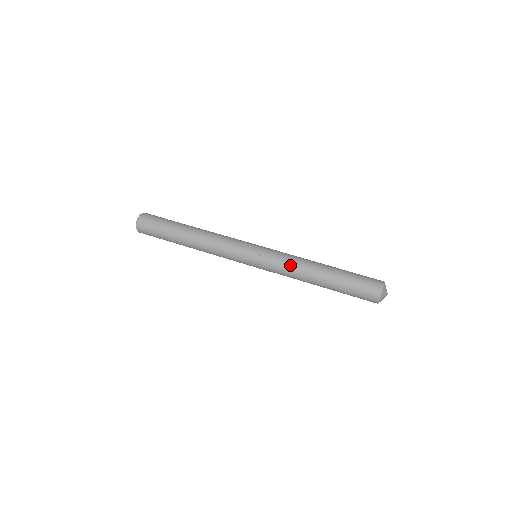
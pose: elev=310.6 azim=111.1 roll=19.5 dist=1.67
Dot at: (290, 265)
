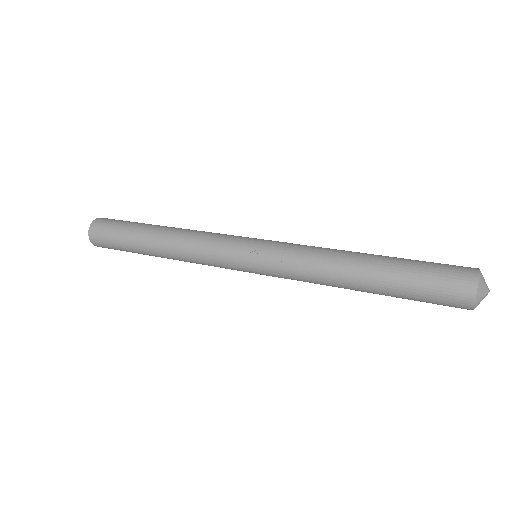
Dot at: (307, 262)
